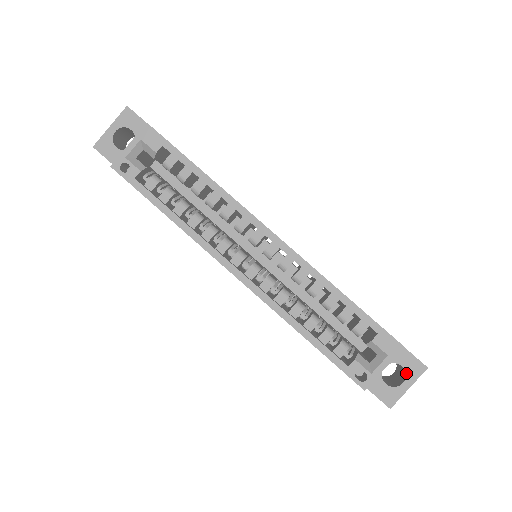
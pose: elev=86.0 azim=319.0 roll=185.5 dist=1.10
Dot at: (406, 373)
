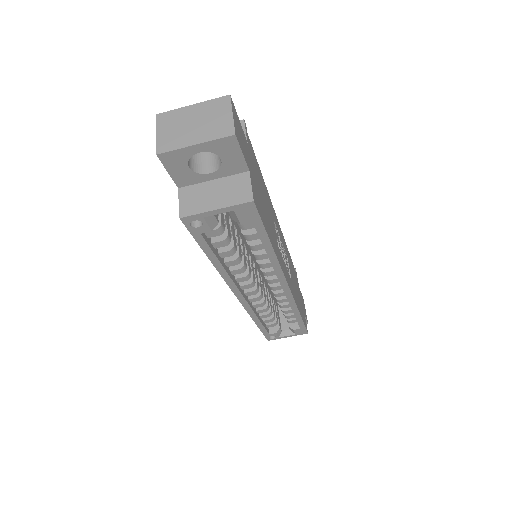
Dot at: occluded
